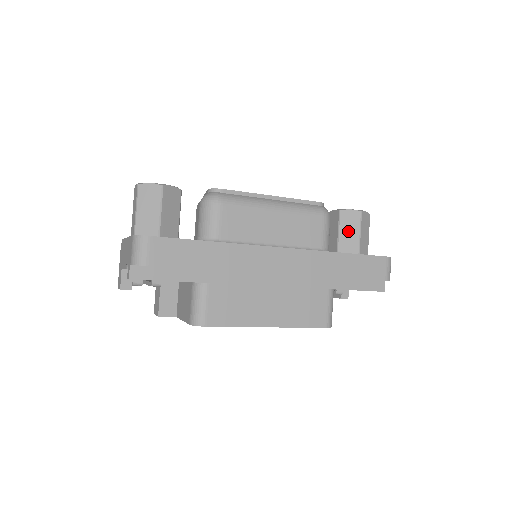
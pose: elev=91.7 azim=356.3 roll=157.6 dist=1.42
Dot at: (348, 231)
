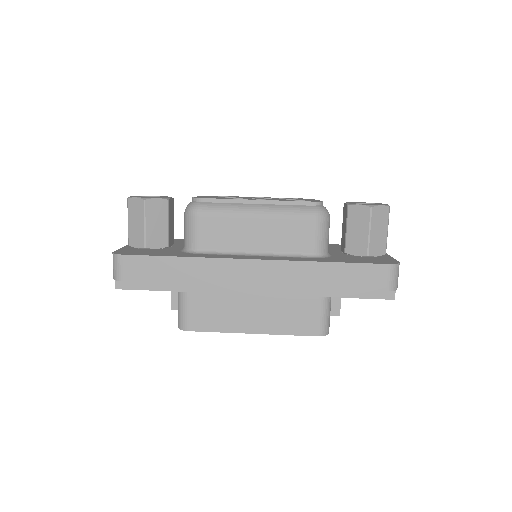
Dot at: (356, 229)
